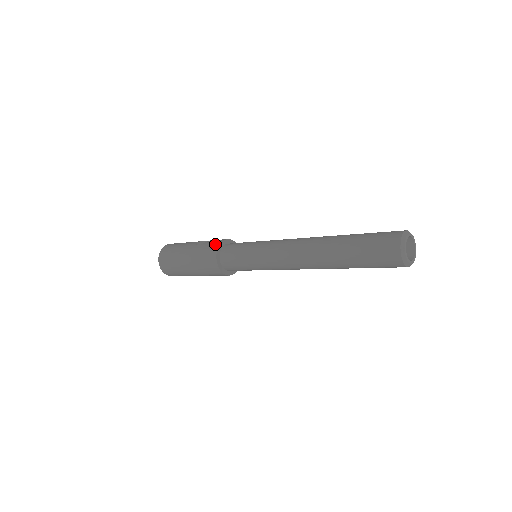
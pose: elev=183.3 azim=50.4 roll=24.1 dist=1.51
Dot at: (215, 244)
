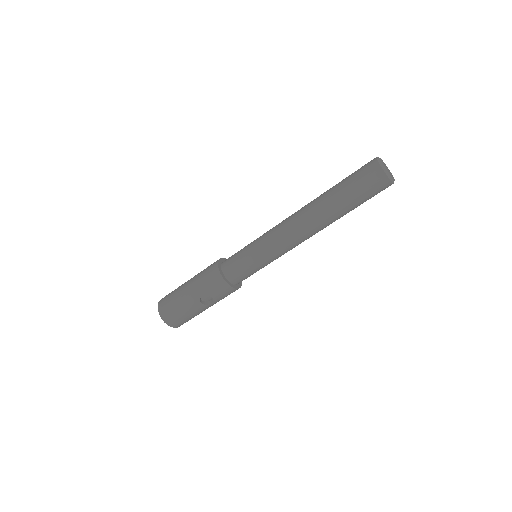
Dot at: occluded
